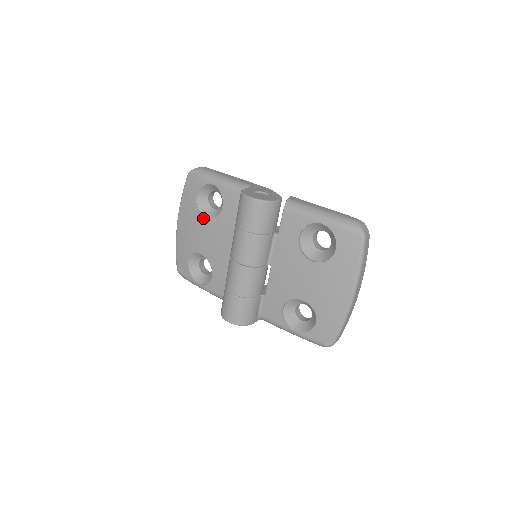
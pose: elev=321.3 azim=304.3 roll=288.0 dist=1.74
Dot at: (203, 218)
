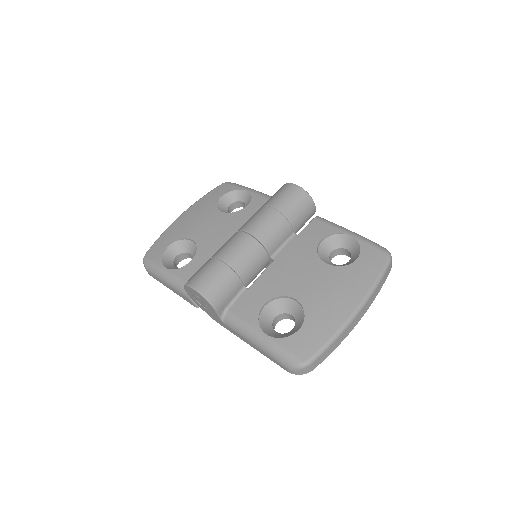
Dot at: (218, 211)
